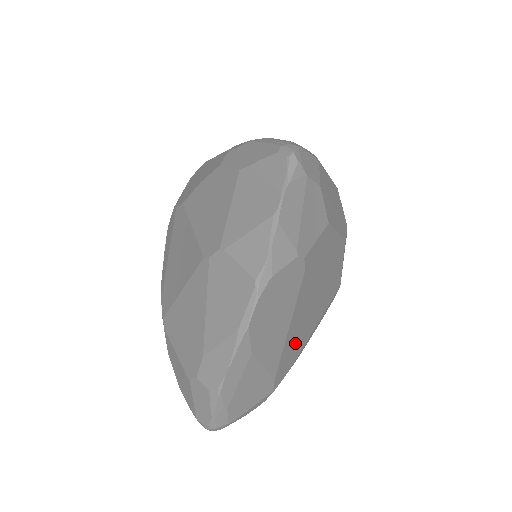
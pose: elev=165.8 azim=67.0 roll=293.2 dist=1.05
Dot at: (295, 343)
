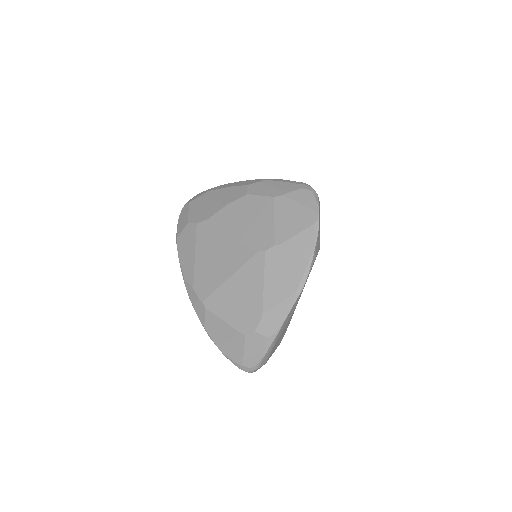
Dot at: occluded
